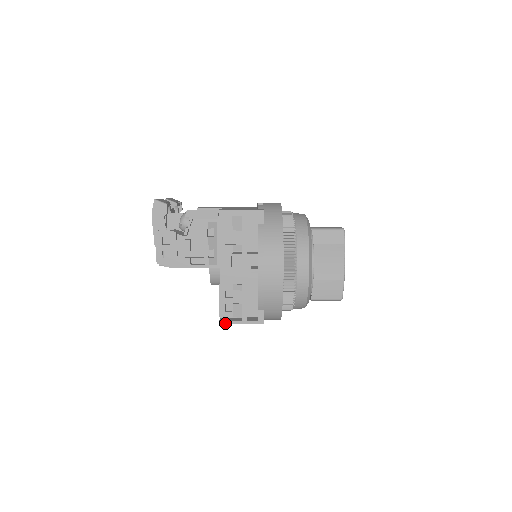
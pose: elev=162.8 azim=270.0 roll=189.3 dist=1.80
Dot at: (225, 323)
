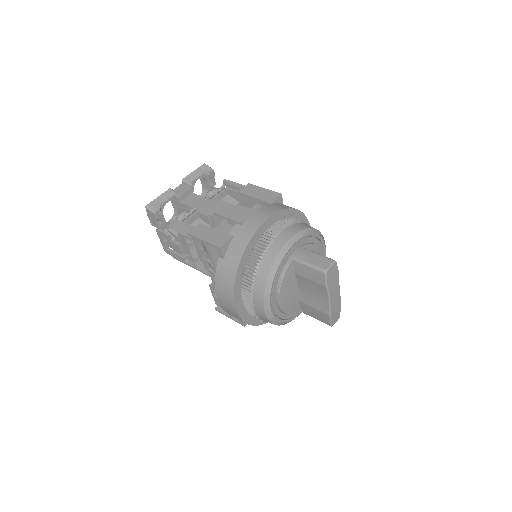
Dot at: (219, 312)
